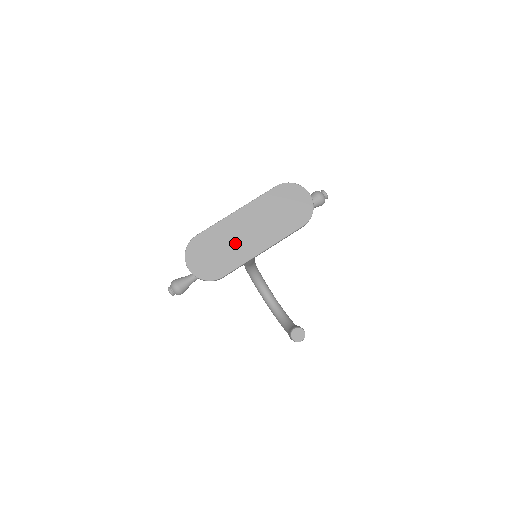
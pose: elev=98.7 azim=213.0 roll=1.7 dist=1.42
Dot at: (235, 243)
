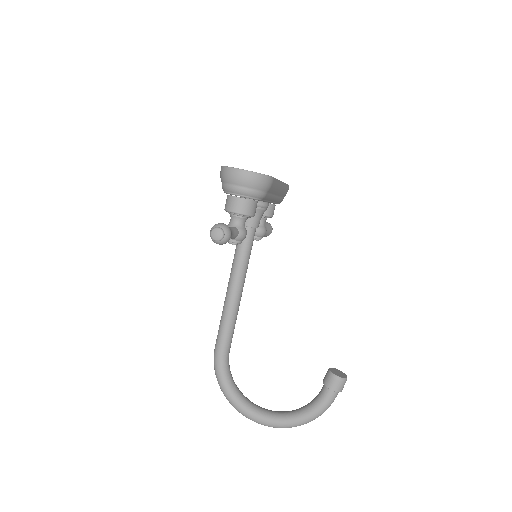
Dot at: occluded
